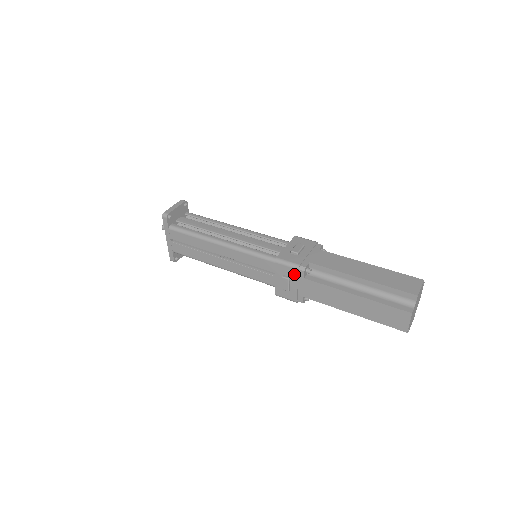
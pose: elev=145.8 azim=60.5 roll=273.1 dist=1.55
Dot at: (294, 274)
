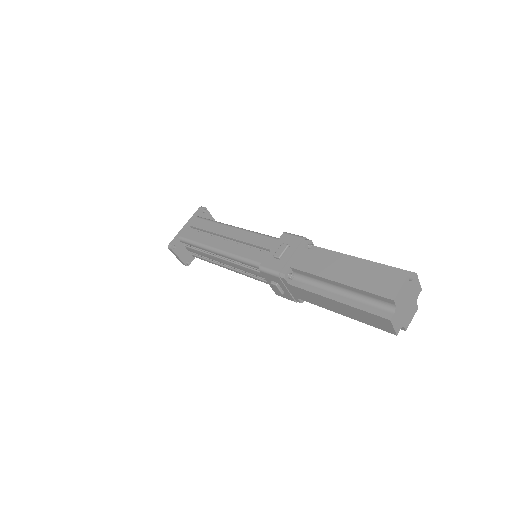
Dot at: (296, 243)
